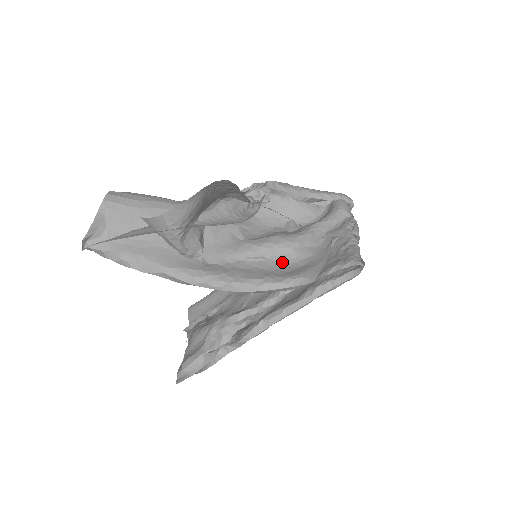
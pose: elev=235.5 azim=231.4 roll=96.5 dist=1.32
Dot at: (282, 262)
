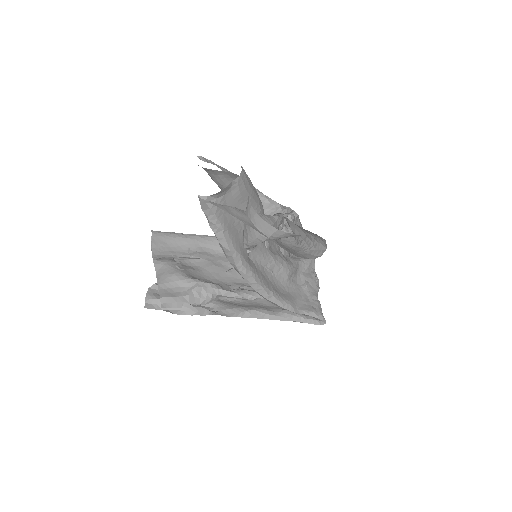
Dot at: (279, 281)
